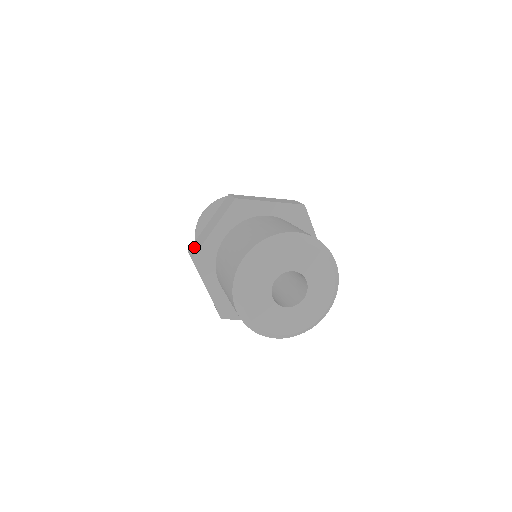
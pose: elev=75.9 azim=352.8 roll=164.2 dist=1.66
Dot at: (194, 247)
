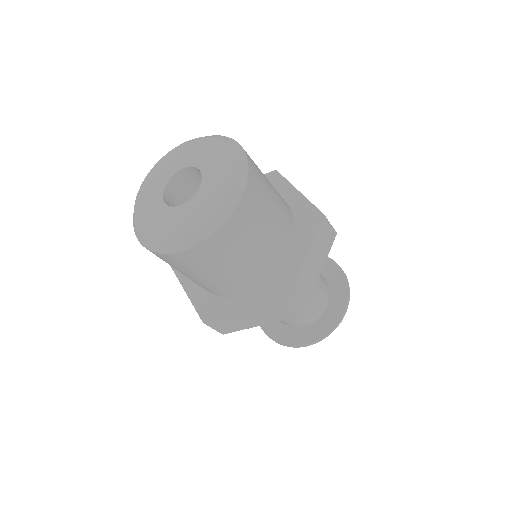
Dot at: occluded
